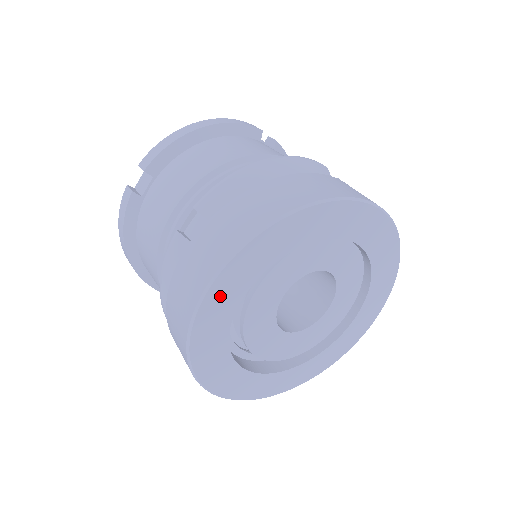
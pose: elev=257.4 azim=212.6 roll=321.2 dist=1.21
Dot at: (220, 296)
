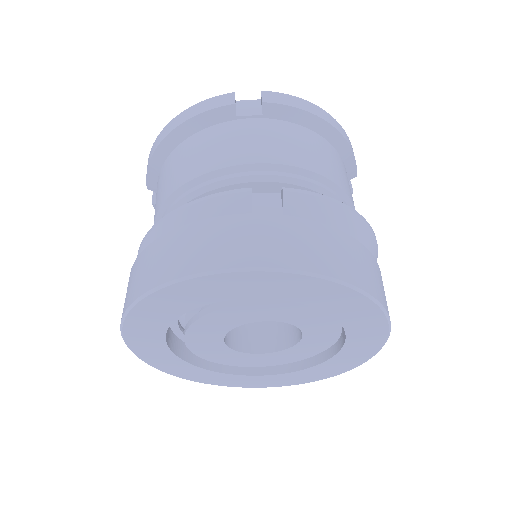
Dot at: (237, 283)
